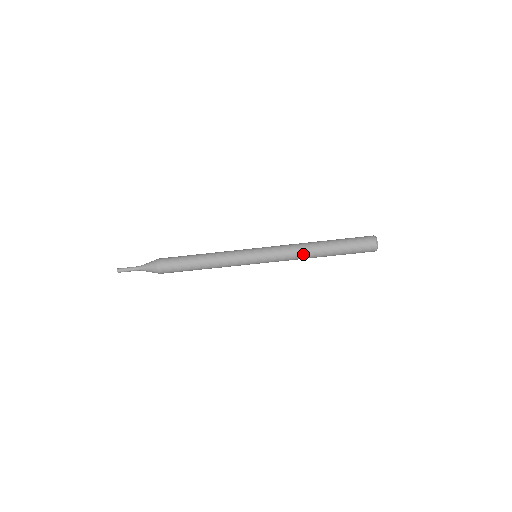
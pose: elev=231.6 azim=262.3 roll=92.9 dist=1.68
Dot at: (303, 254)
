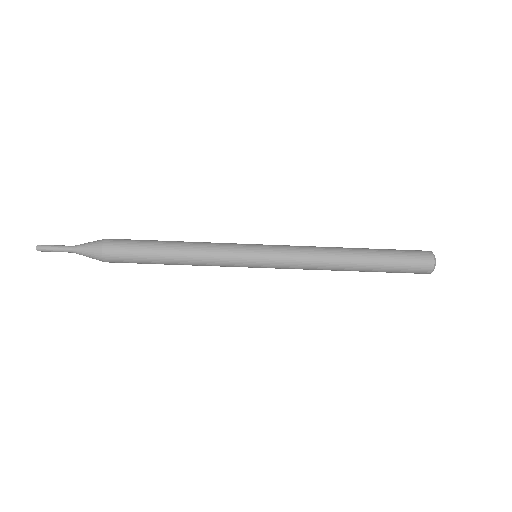
Dot at: (328, 259)
